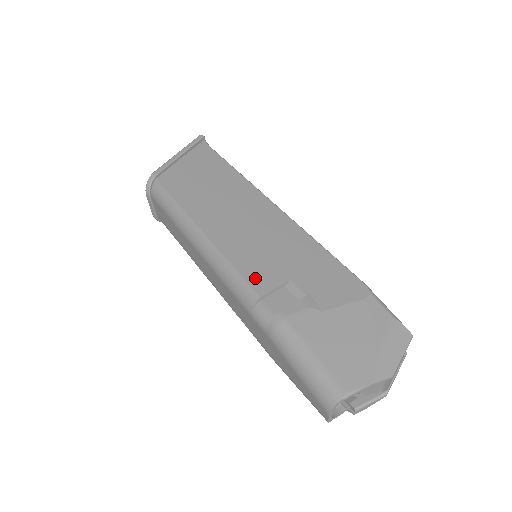
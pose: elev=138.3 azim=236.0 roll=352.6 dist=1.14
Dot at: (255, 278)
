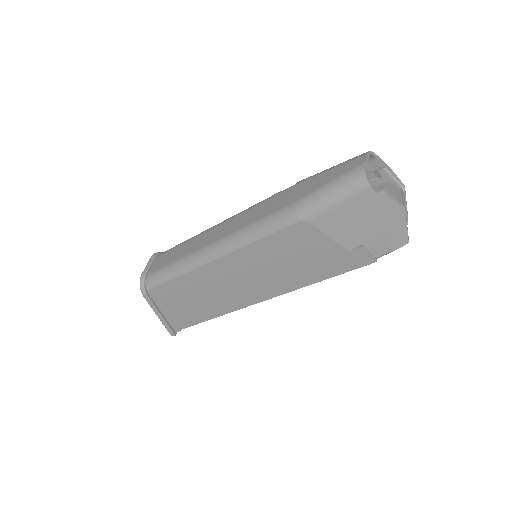
Dot at: occluded
